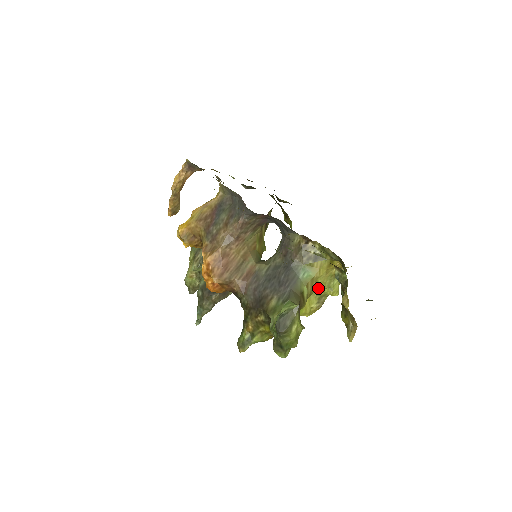
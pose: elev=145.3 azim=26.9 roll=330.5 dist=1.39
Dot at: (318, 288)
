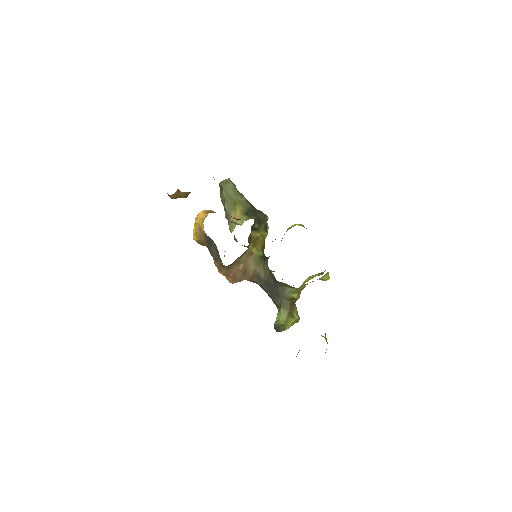
Dot at: occluded
